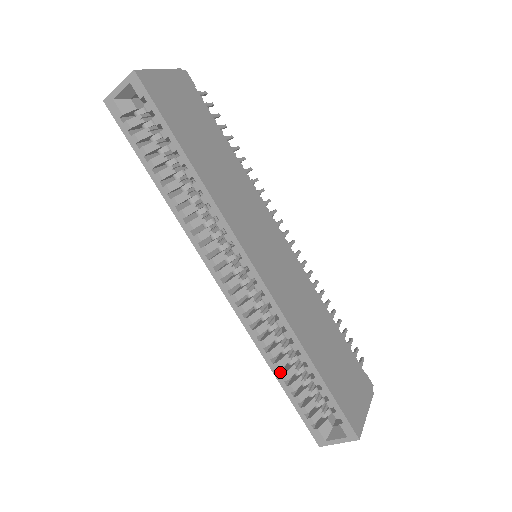
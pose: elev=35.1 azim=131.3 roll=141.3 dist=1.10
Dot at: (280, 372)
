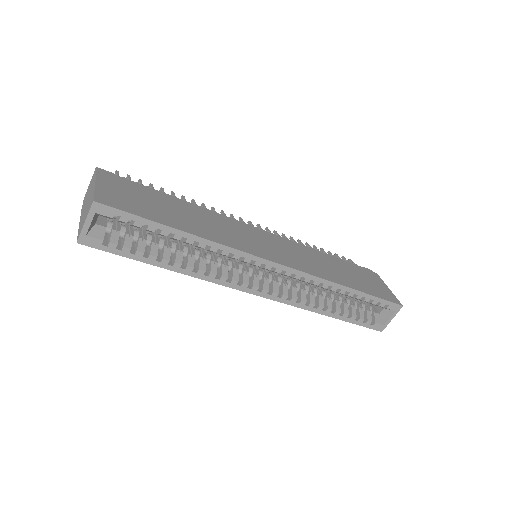
Dot at: (332, 312)
